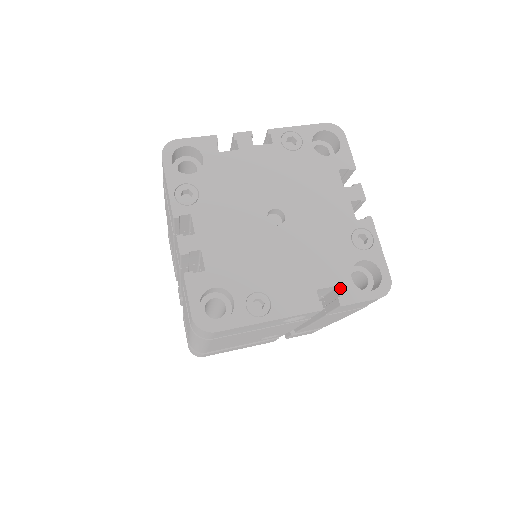
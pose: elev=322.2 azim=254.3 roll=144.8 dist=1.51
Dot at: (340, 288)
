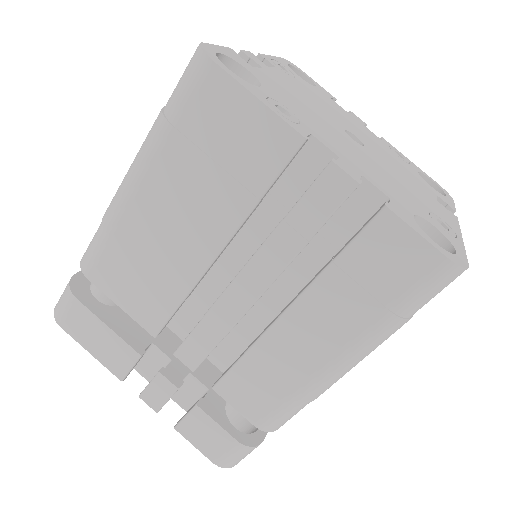
Dot at: (439, 197)
